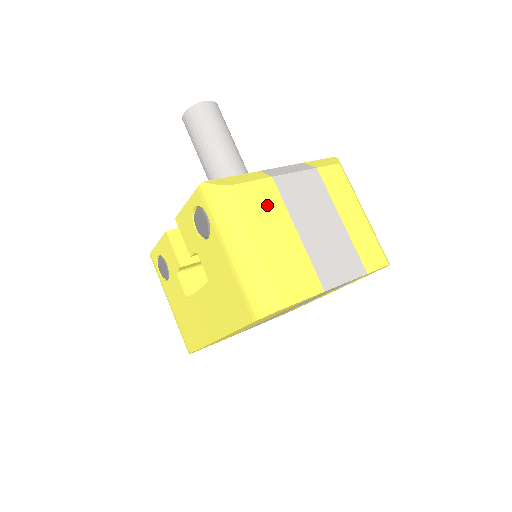
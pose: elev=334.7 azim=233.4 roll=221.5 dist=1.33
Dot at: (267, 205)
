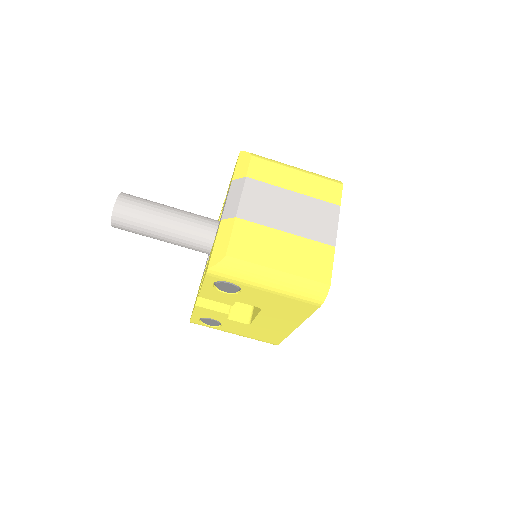
Dot at: (255, 238)
